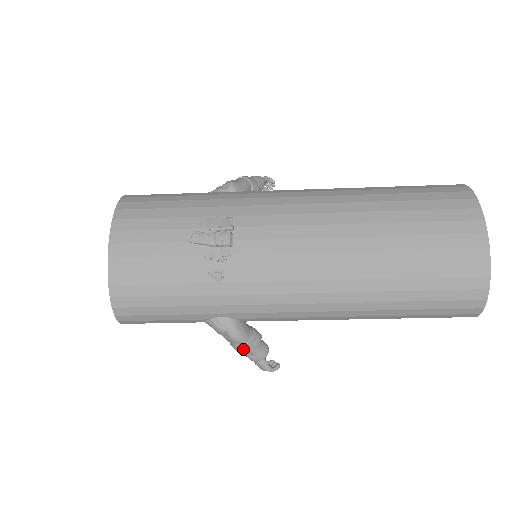
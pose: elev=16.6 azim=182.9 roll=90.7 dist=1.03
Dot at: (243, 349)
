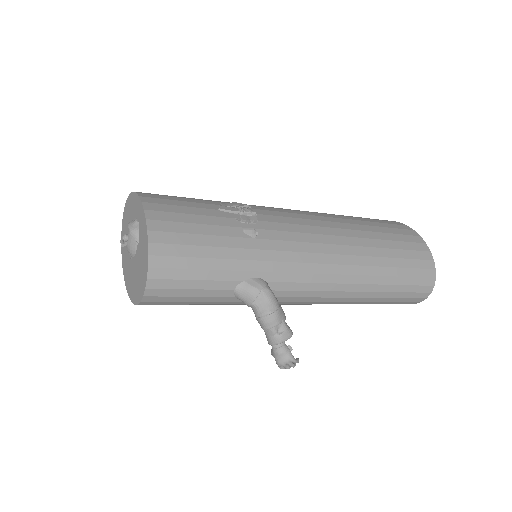
Dot at: (276, 316)
